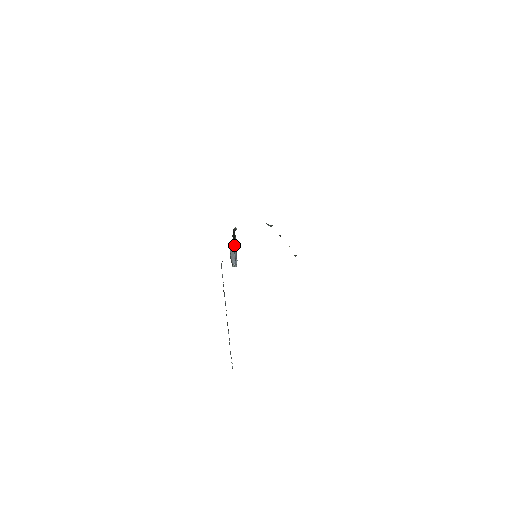
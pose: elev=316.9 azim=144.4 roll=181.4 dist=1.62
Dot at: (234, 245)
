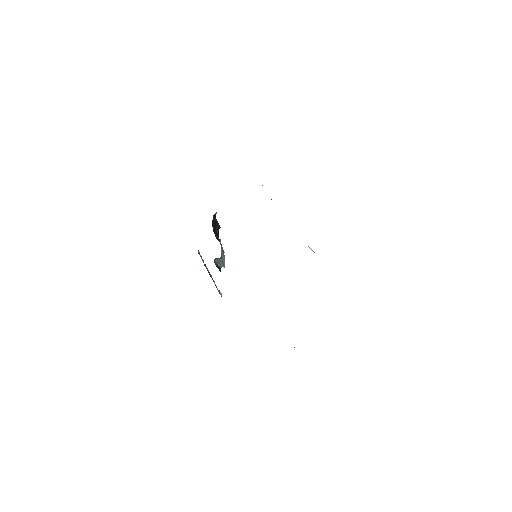
Dot at: occluded
